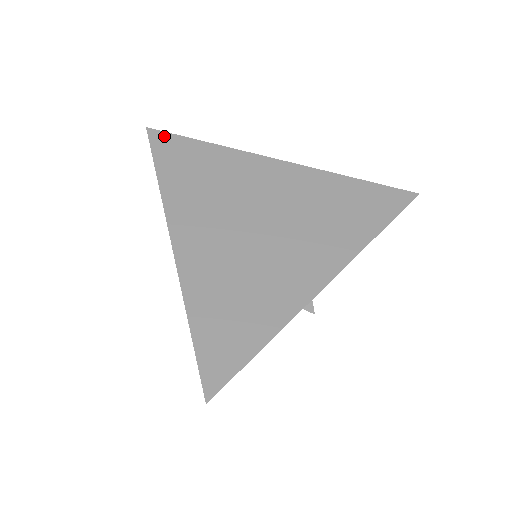
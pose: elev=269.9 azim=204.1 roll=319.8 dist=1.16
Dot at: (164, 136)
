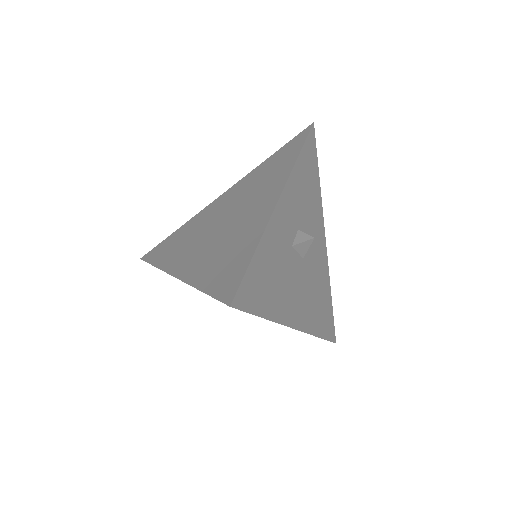
Dot at: (151, 251)
